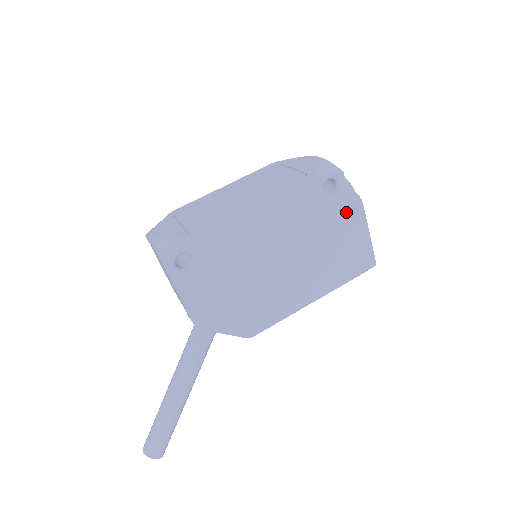
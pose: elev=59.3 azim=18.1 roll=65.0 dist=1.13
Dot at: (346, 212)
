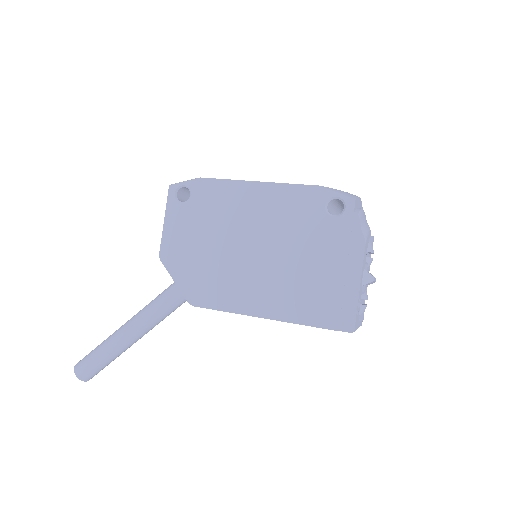
Dot at: (342, 243)
